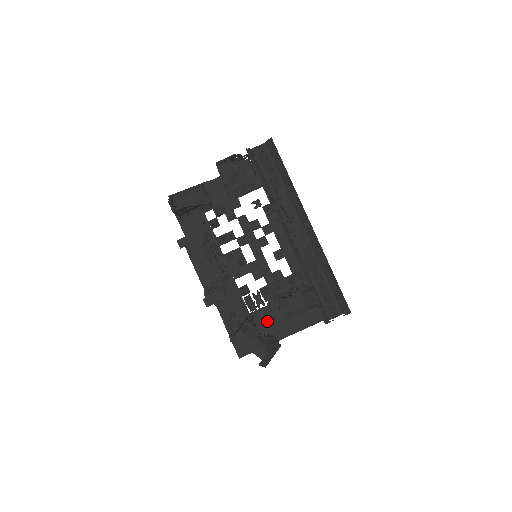
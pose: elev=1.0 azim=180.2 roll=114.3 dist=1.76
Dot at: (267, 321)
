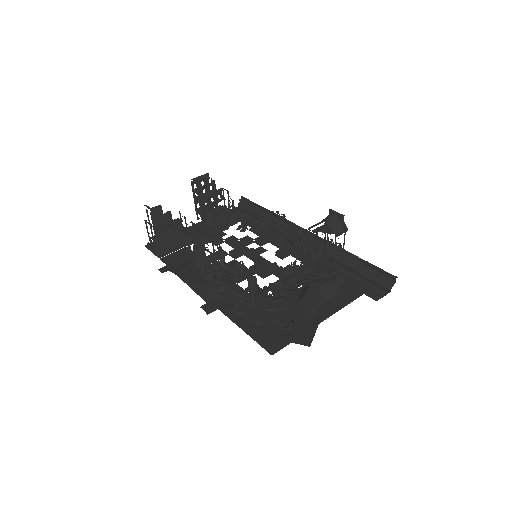
Dot at: occluded
